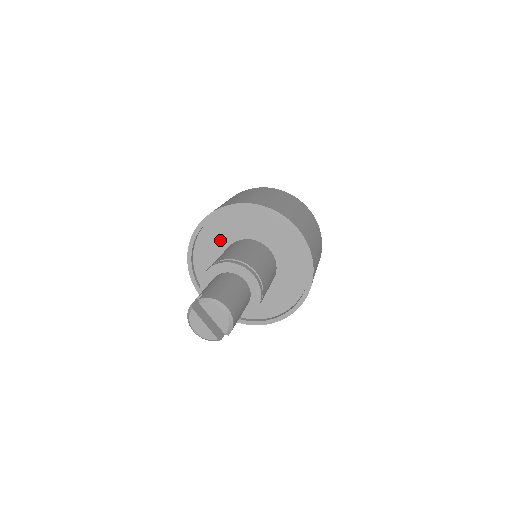
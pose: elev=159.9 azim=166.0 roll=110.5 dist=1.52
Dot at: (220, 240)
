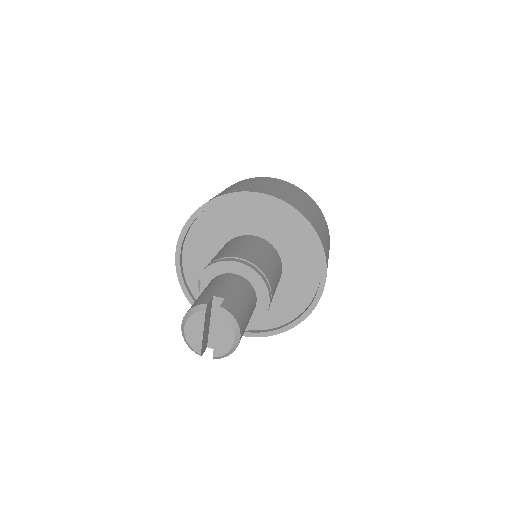
Dot at: (247, 222)
